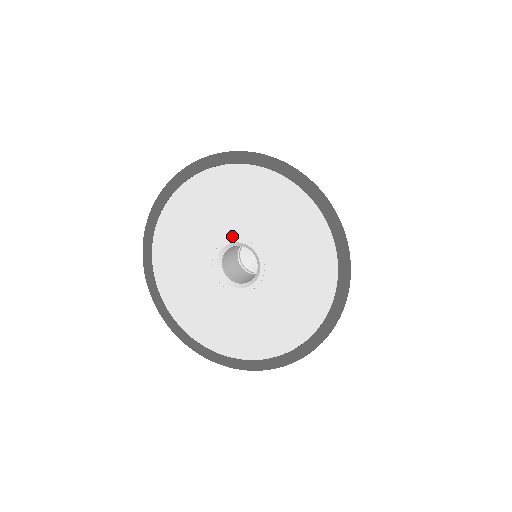
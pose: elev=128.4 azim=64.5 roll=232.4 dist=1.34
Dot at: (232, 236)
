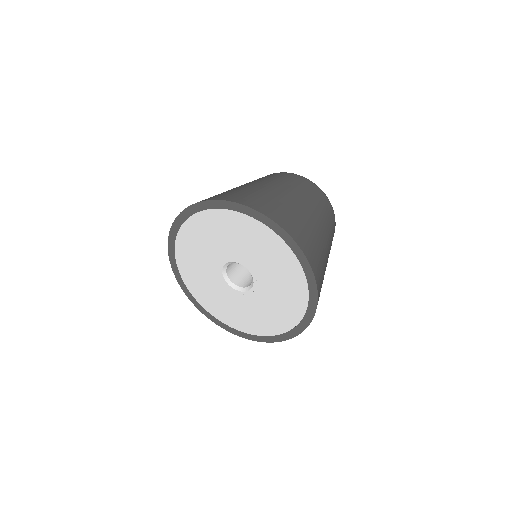
Dot at: (230, 258)
